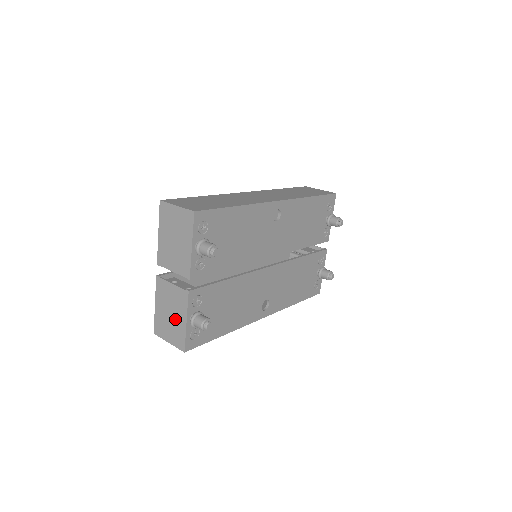
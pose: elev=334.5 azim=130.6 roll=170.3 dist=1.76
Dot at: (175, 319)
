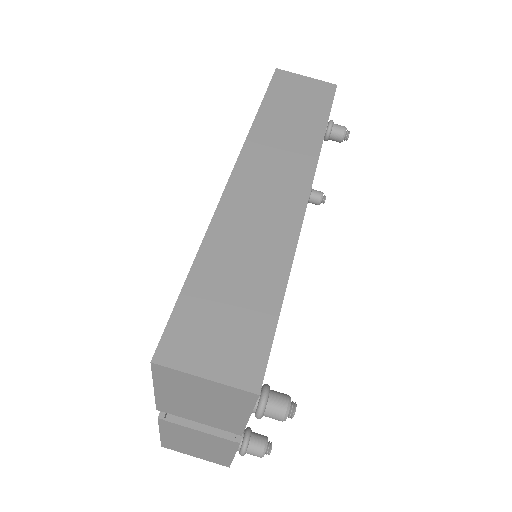
Dot at: (209, 450)
